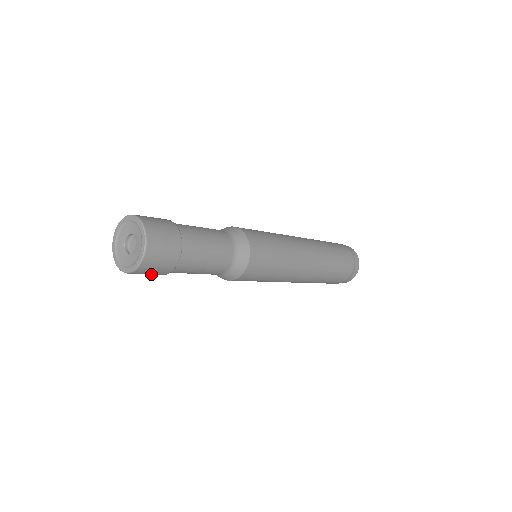
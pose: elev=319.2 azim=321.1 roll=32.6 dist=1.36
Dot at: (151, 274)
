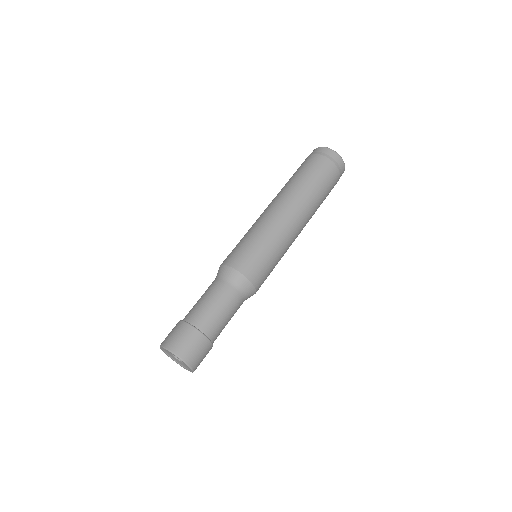
Dot at: occluded
